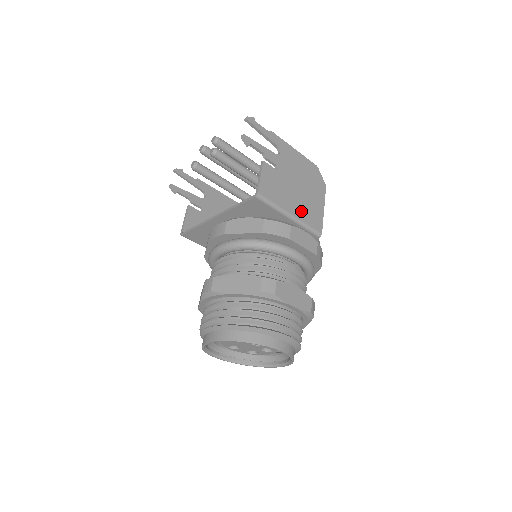
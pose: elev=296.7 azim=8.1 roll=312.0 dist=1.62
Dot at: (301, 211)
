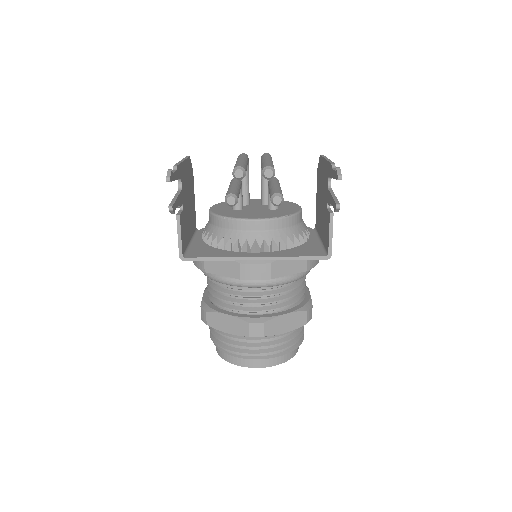
Dot at: occluded
